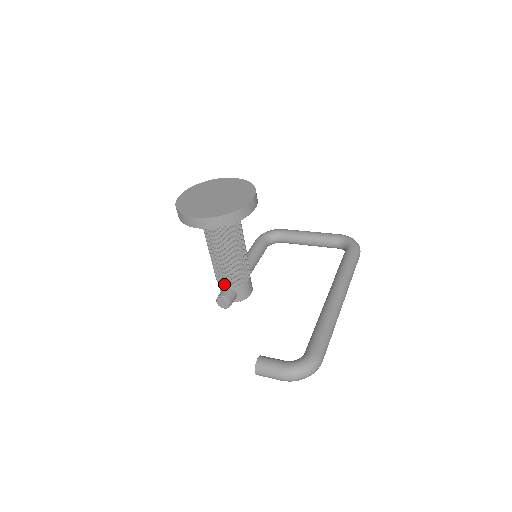
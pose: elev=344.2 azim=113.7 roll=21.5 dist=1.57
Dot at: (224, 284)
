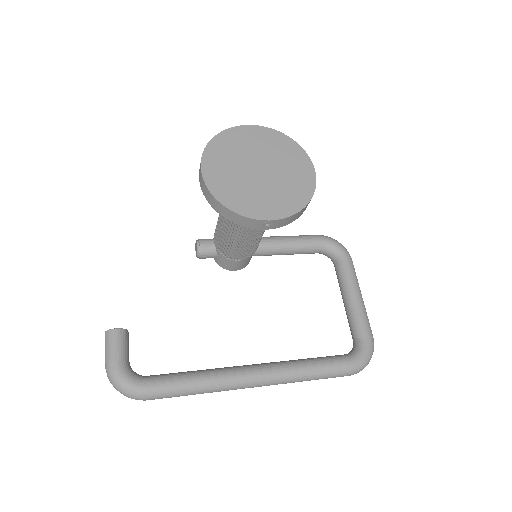
Dot at: occluded
